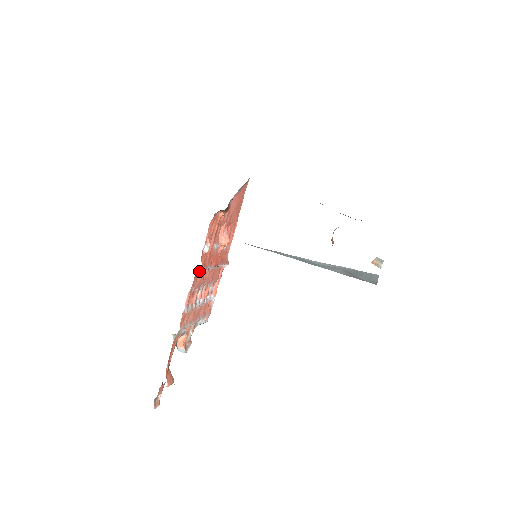
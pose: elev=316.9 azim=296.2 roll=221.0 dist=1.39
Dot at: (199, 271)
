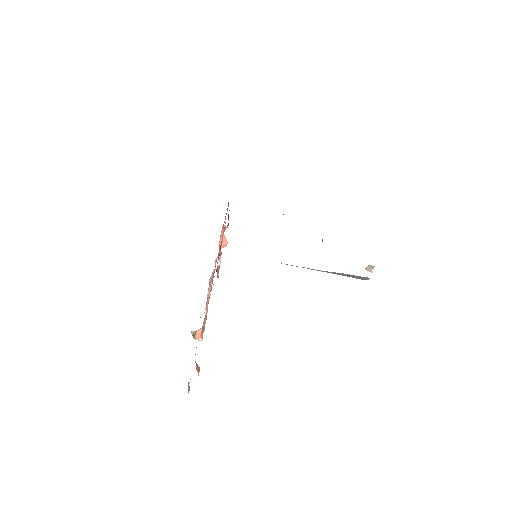
Dot at: occluded
